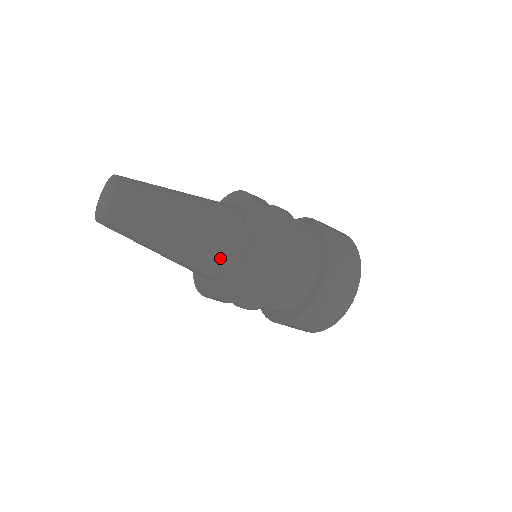
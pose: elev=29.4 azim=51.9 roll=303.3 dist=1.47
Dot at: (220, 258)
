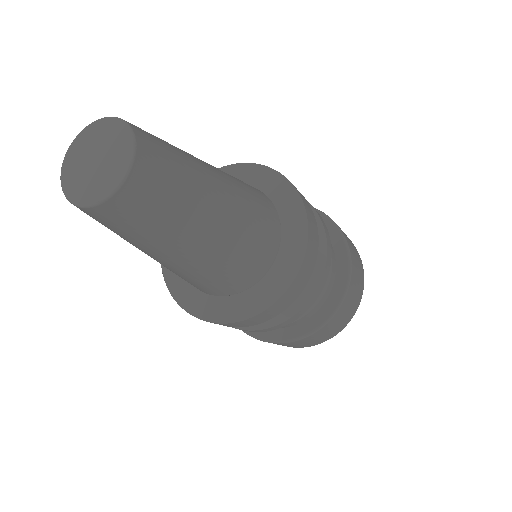
Dot at: (210, 289)
